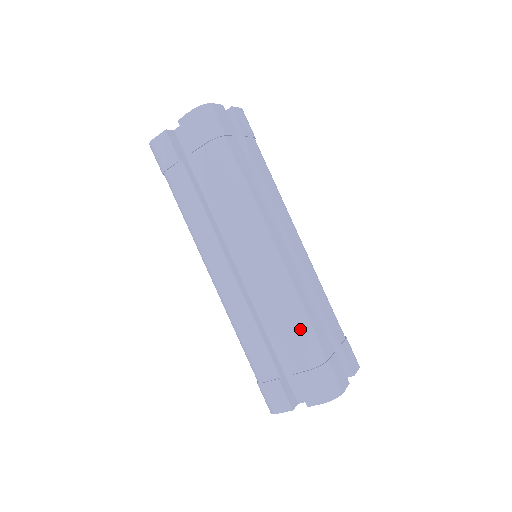
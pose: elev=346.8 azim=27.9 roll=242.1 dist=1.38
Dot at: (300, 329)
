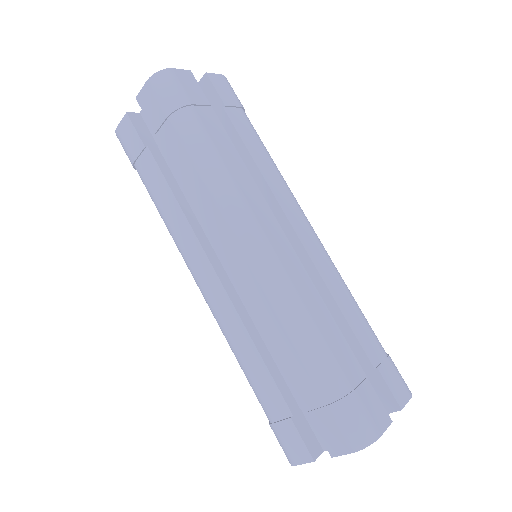
Dot at: (307, 348)
